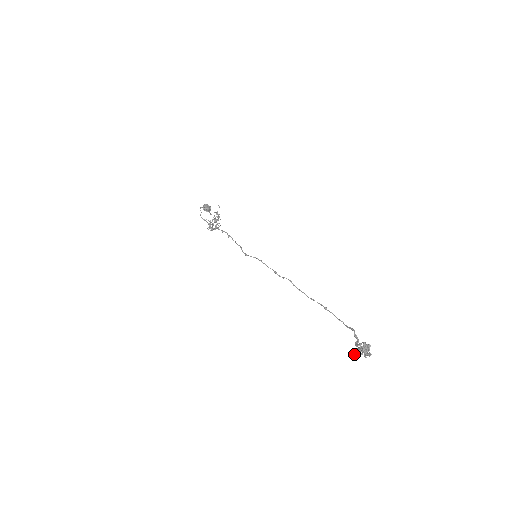
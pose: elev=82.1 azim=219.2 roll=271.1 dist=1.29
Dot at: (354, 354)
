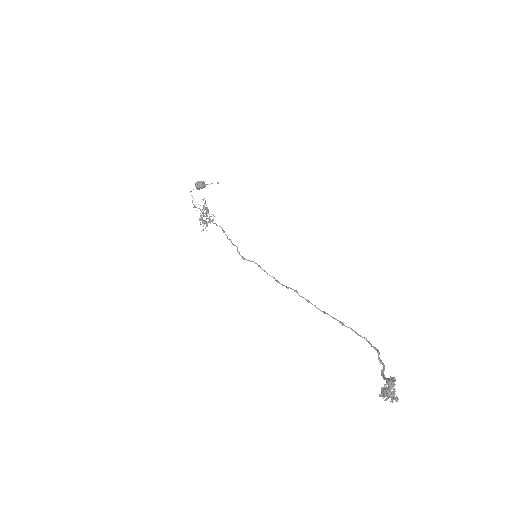
Dot at: (379, 396)
